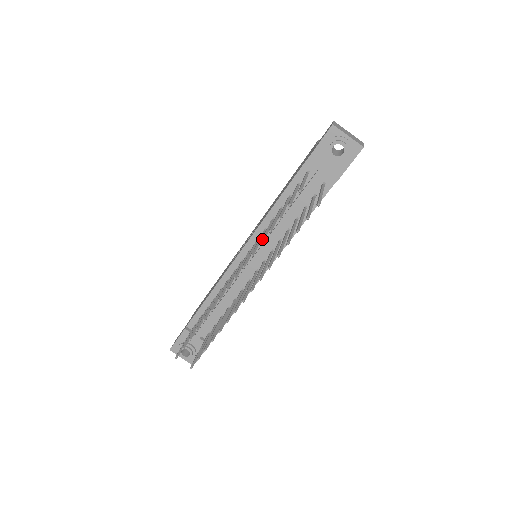
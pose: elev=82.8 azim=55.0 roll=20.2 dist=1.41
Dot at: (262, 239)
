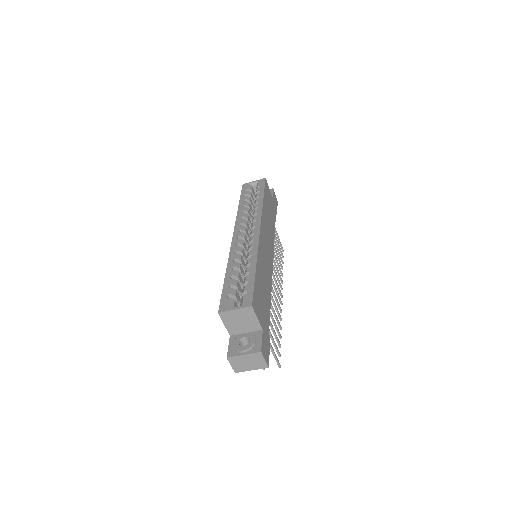
Dot at: occluded
